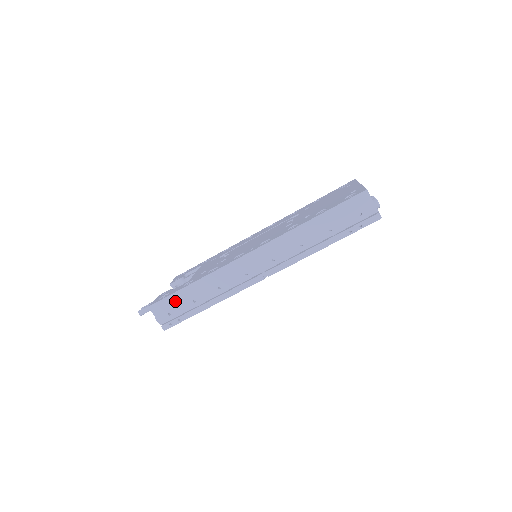
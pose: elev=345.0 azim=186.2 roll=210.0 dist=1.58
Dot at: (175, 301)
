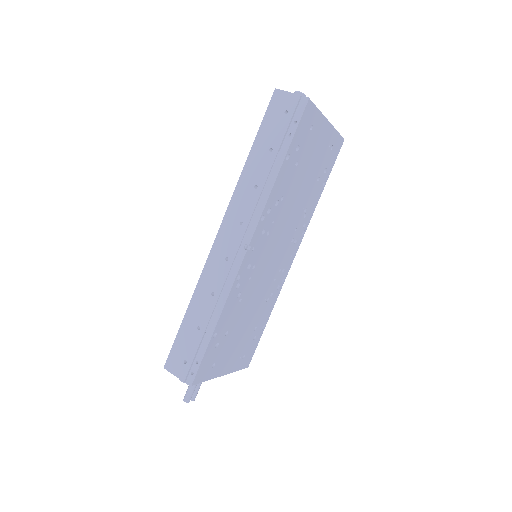
Dot at: (183, 342)
